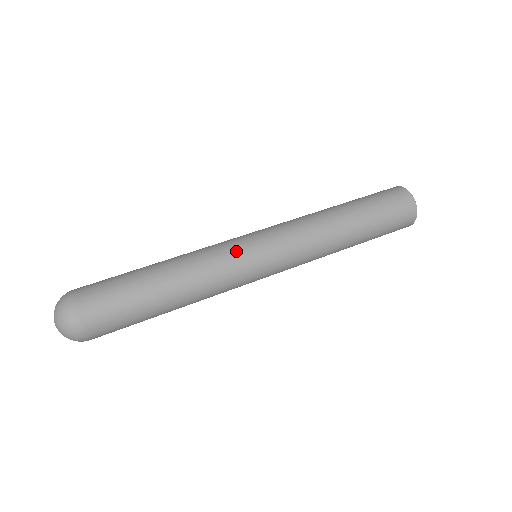
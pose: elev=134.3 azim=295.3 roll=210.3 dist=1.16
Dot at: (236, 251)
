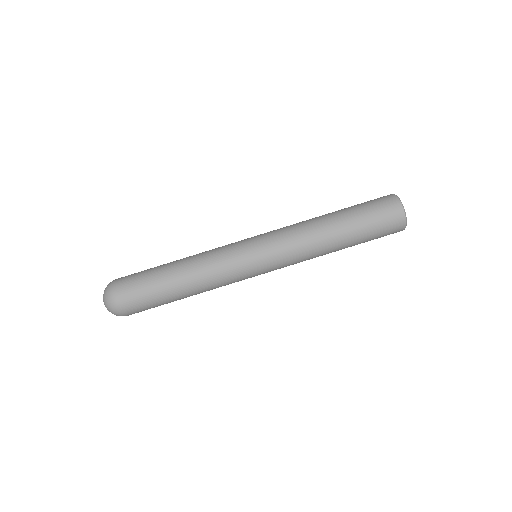
Dot at: (241, 276)
